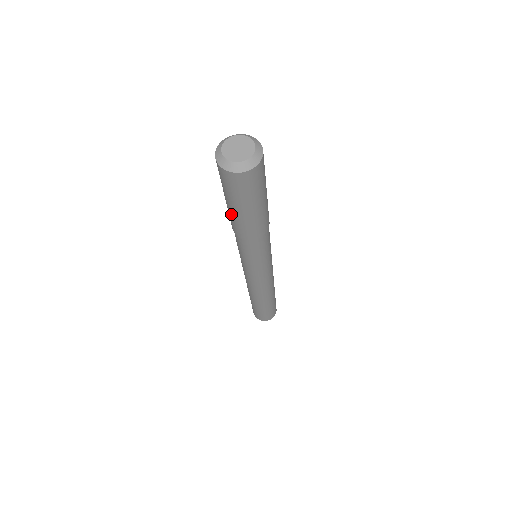
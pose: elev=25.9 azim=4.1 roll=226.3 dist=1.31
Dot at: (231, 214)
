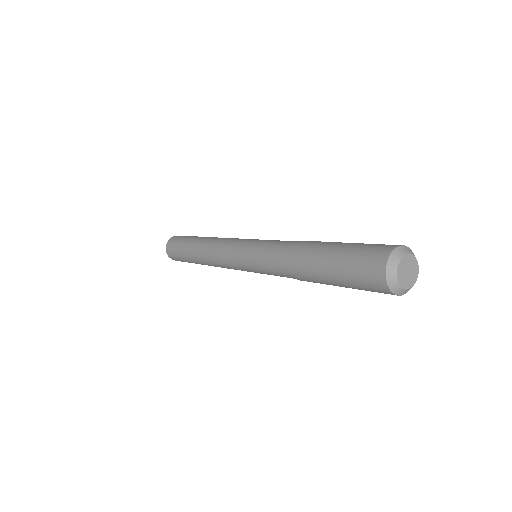
Dot at: occluded
